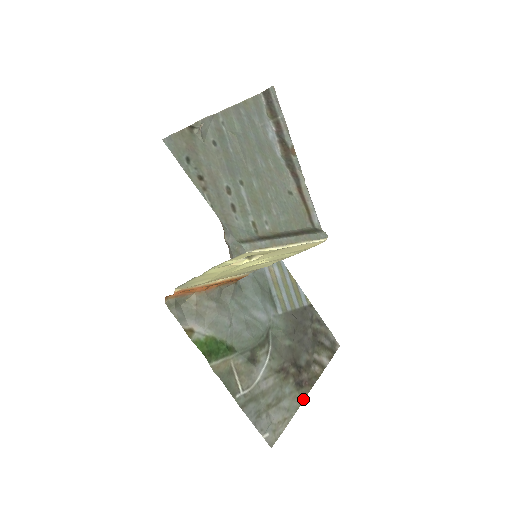
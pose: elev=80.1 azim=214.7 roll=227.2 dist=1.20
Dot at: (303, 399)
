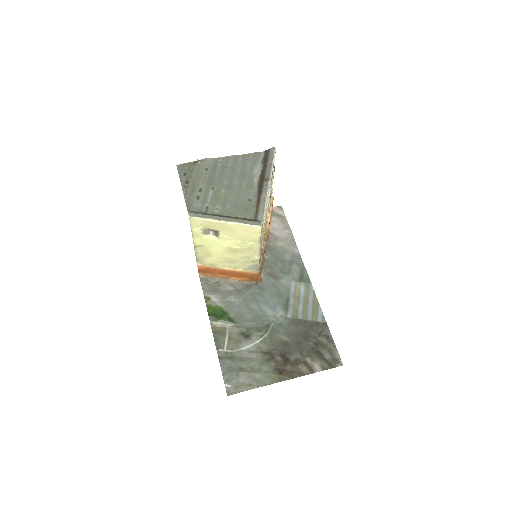
Dot at: (276, 382)
